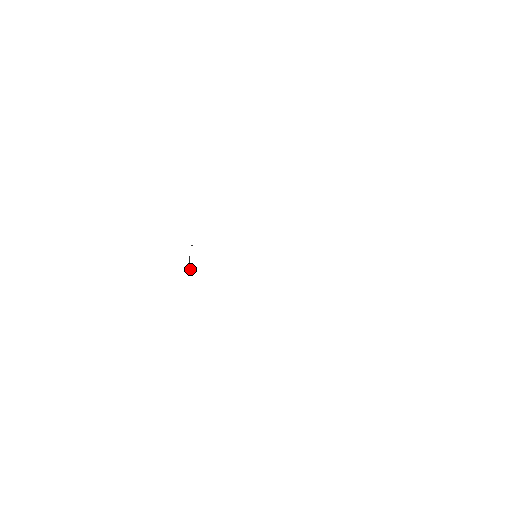
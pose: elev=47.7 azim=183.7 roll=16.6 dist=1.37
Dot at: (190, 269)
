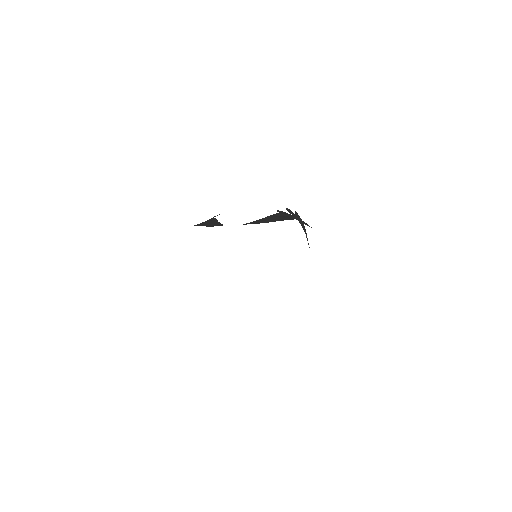
Dot at: occluded
